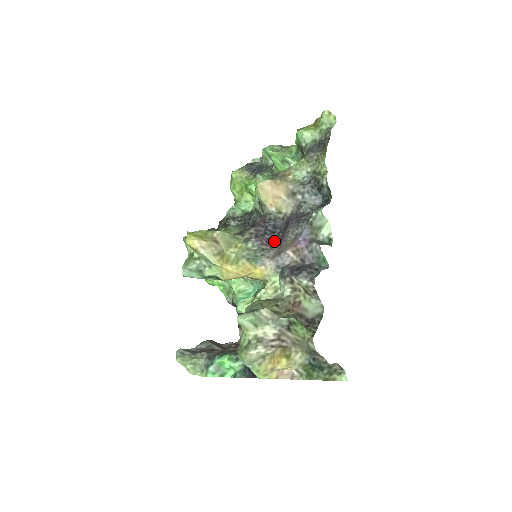
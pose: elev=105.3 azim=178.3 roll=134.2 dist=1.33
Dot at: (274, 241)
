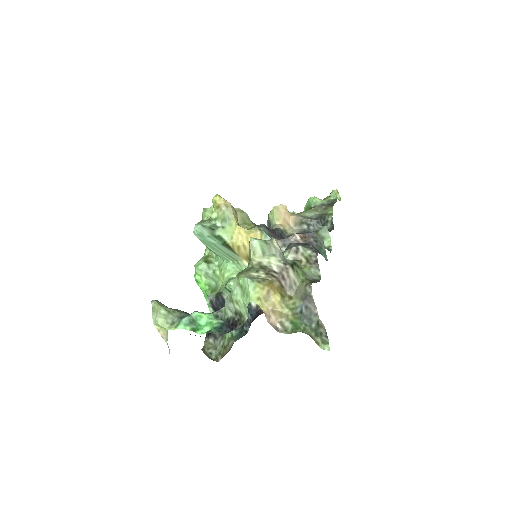
Dot at: (281, 238)
